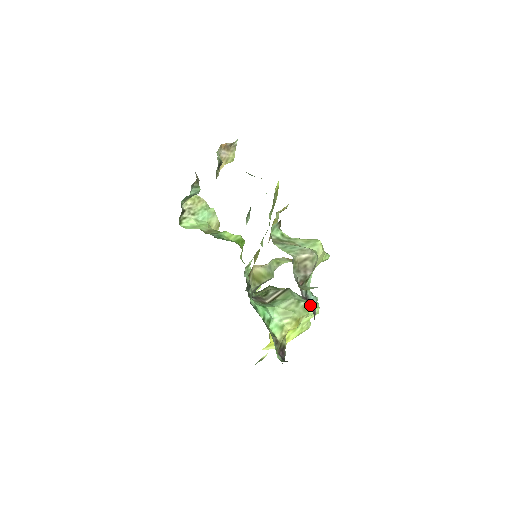
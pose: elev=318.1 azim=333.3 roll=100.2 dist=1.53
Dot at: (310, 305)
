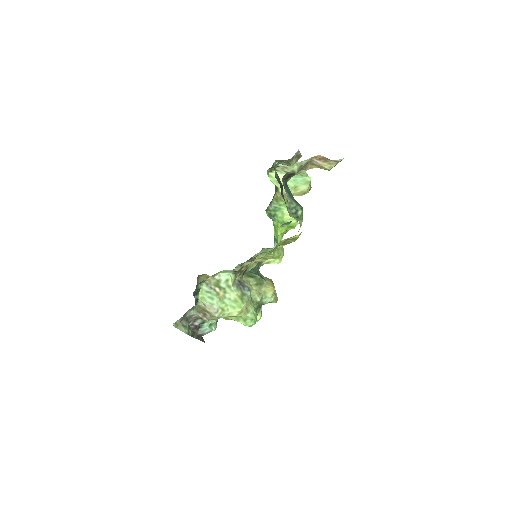
Dot at: (199, 330)
